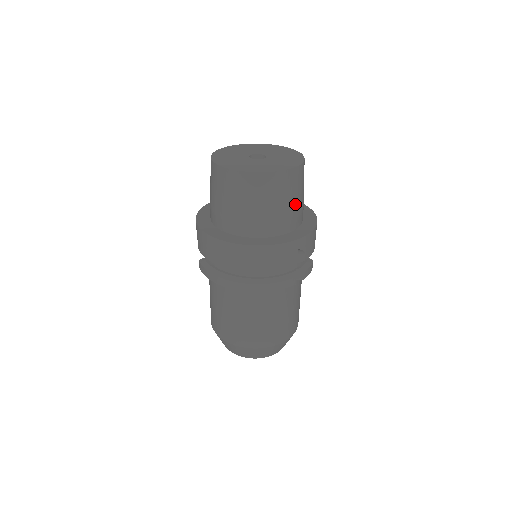
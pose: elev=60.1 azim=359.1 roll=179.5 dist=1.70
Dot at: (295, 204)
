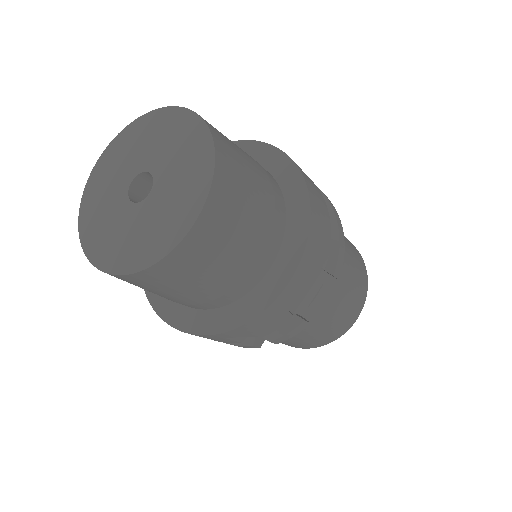
Dot at: (196, 291)
